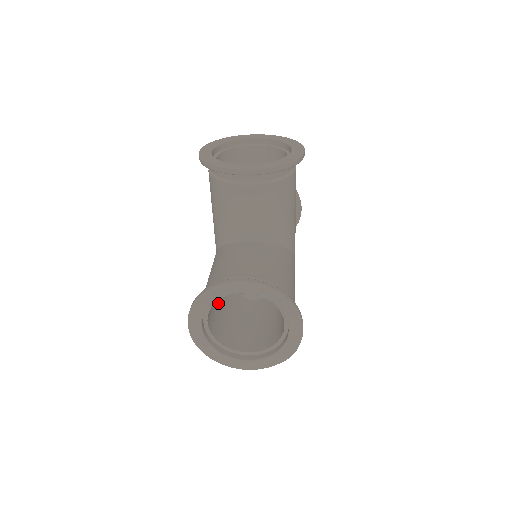
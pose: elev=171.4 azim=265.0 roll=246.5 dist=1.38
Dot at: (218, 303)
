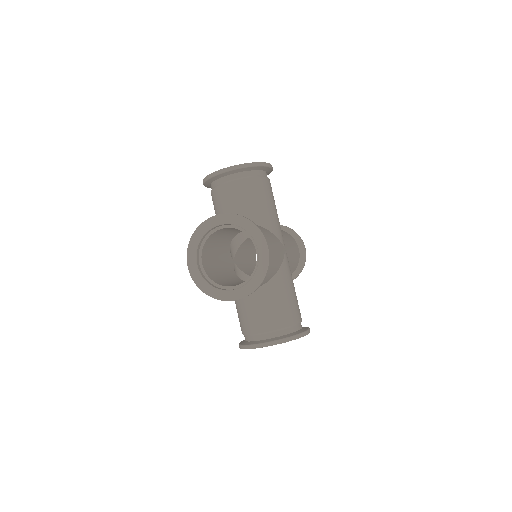
Dot at: (219, 271)
